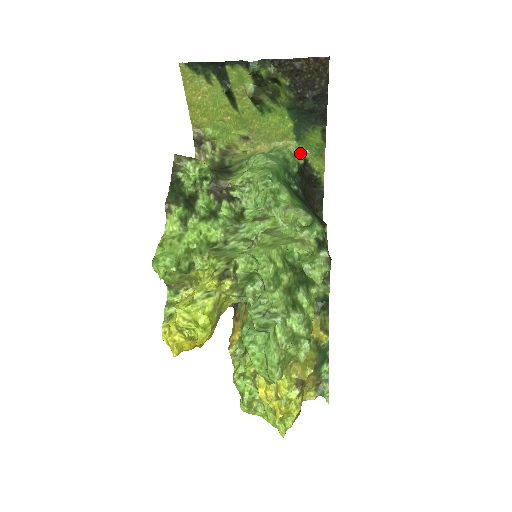
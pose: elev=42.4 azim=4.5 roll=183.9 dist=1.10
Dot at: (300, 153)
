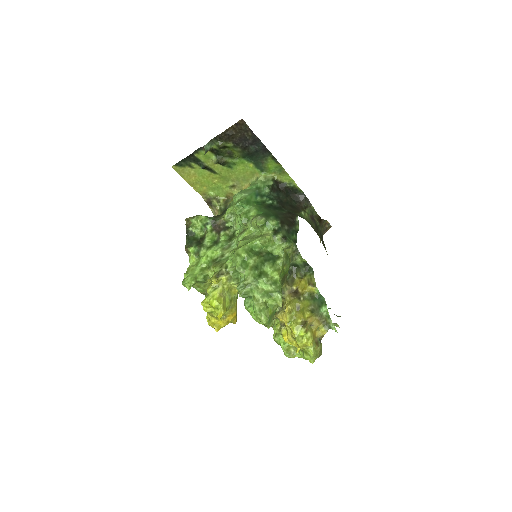
Dot at: (268, 178)
